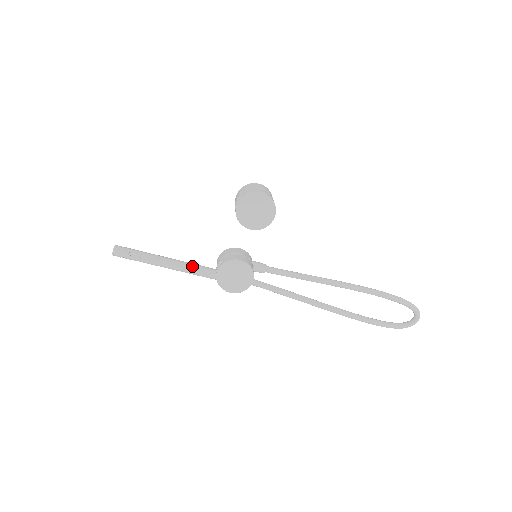
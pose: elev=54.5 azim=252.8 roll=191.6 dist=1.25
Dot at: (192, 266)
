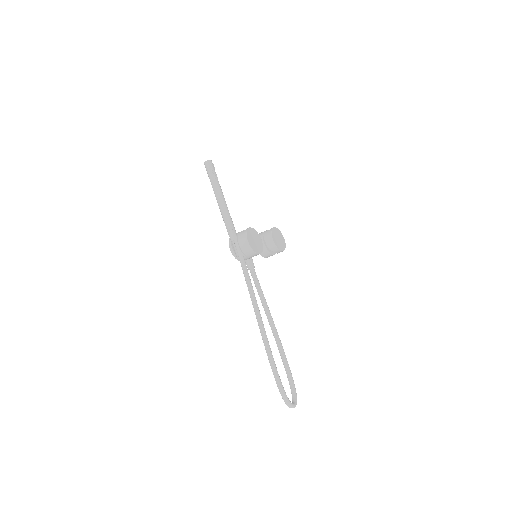
Dot at: (230, 216)
